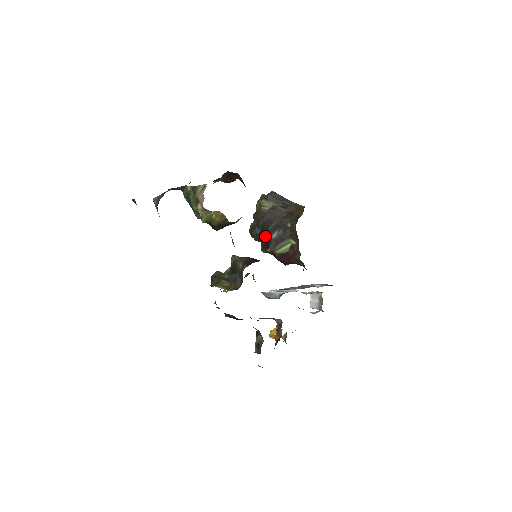
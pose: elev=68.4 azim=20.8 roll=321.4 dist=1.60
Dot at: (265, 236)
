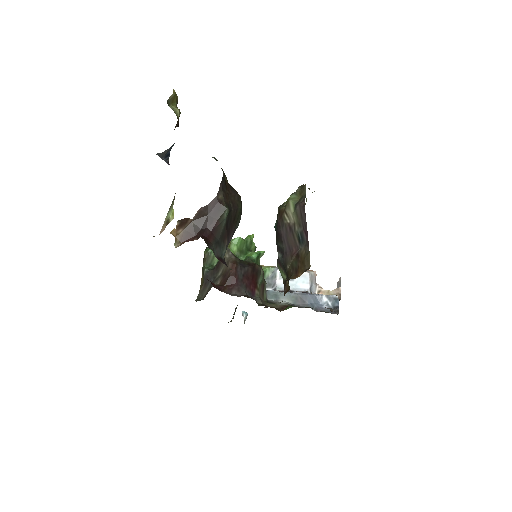
Dot at: occluded
